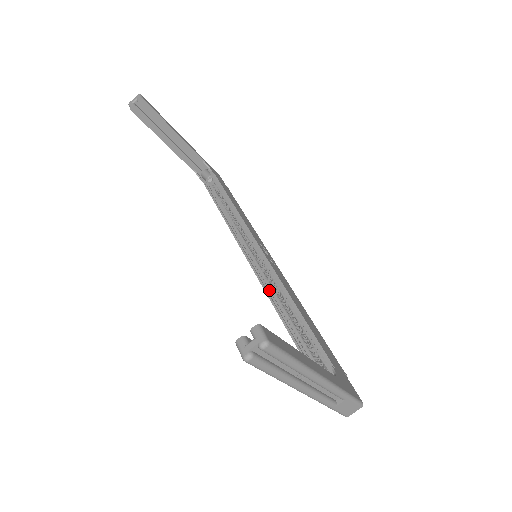
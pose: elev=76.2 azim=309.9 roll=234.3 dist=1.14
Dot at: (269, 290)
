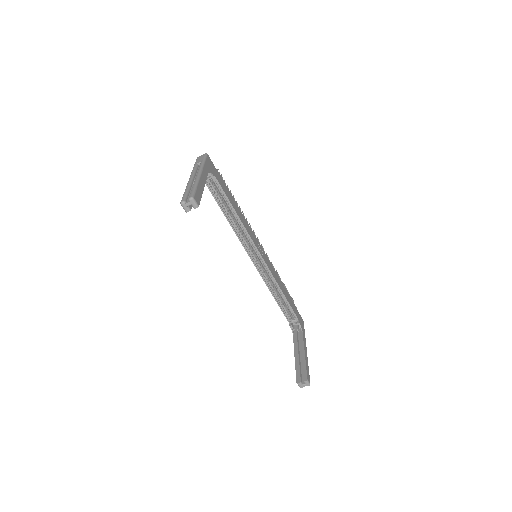
Dot at: (266, 279)
